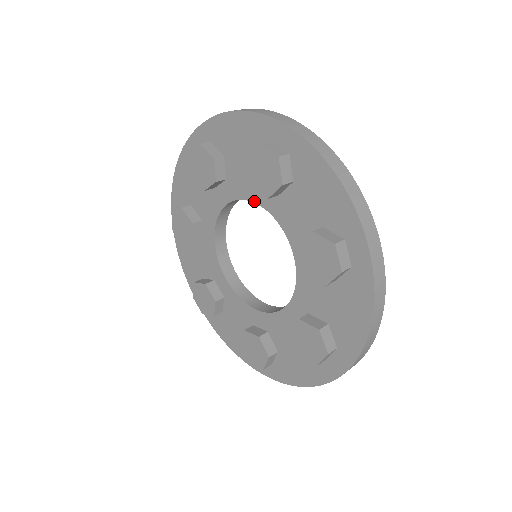
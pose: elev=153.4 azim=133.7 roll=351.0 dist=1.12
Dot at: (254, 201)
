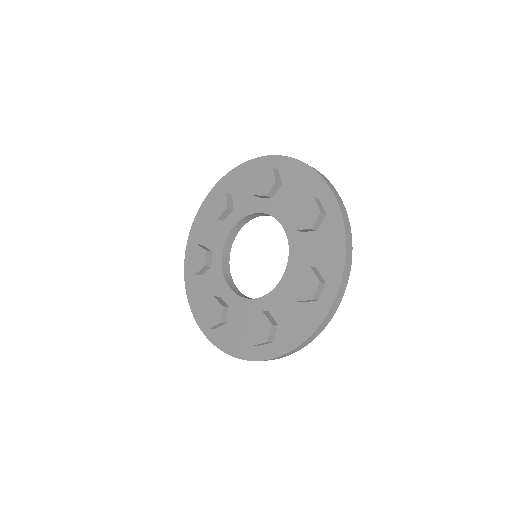
Dot at: (282, 224)
